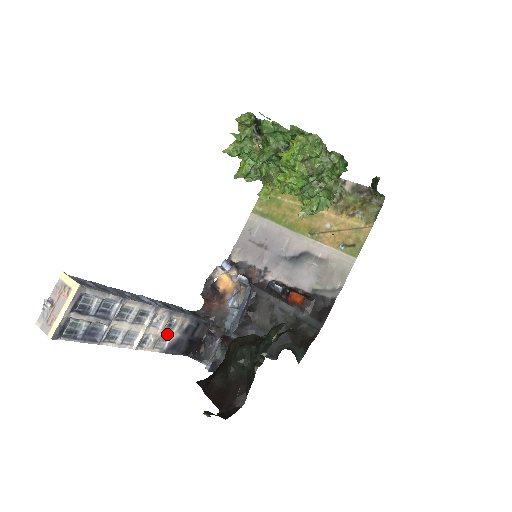
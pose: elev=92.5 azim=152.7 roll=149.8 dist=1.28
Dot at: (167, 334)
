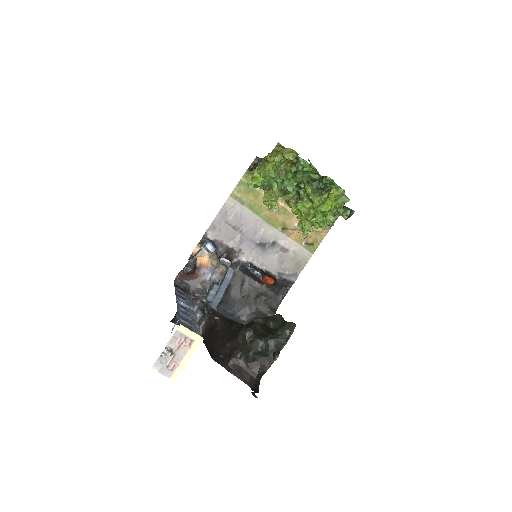
Dot at: occluded
